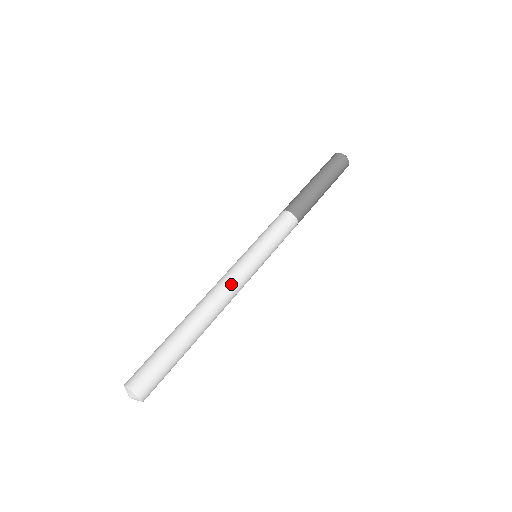
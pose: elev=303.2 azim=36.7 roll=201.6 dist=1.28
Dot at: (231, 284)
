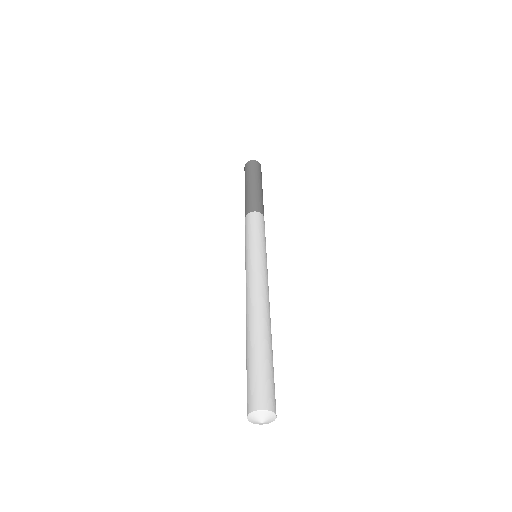
Dot at: (257, 281)
